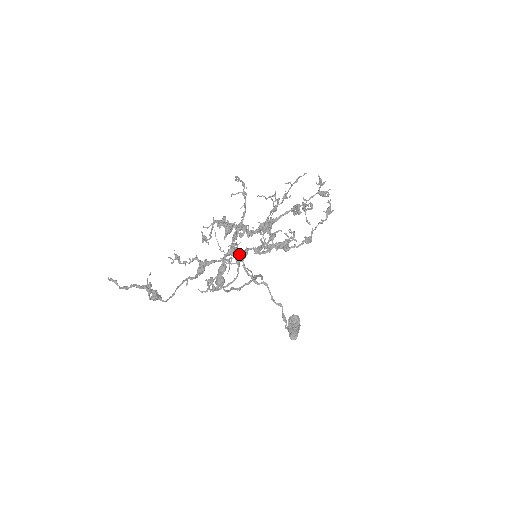
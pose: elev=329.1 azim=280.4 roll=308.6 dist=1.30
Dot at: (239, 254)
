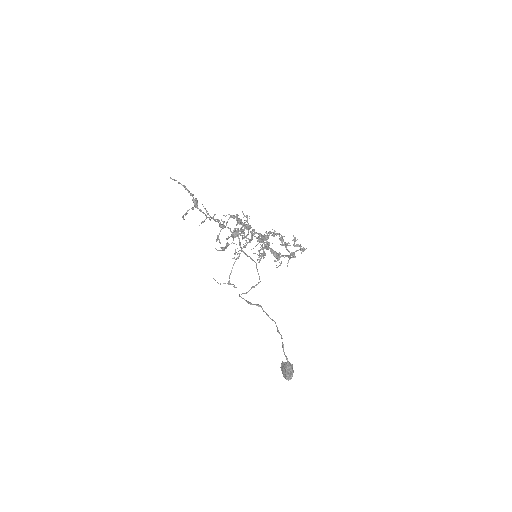
Dot at: occluded
